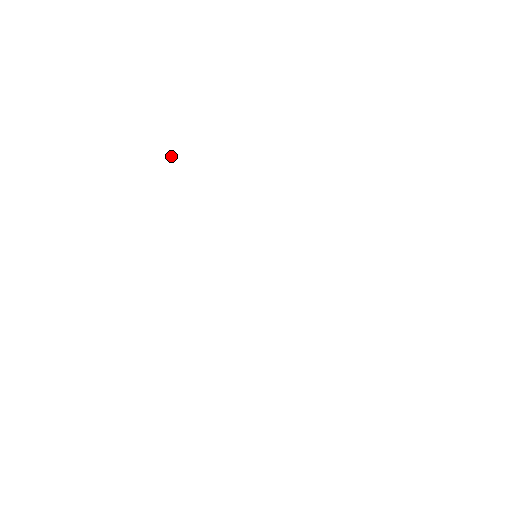
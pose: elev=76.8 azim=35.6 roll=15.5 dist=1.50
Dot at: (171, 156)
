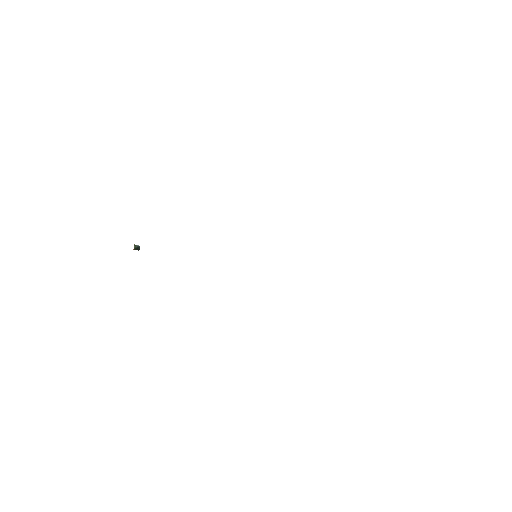
Dot at: (135, 246)
